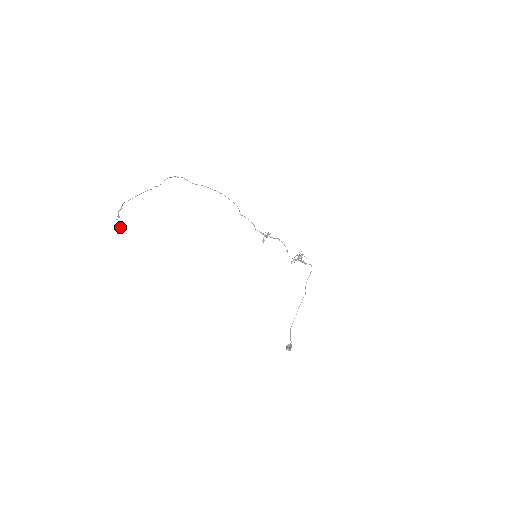
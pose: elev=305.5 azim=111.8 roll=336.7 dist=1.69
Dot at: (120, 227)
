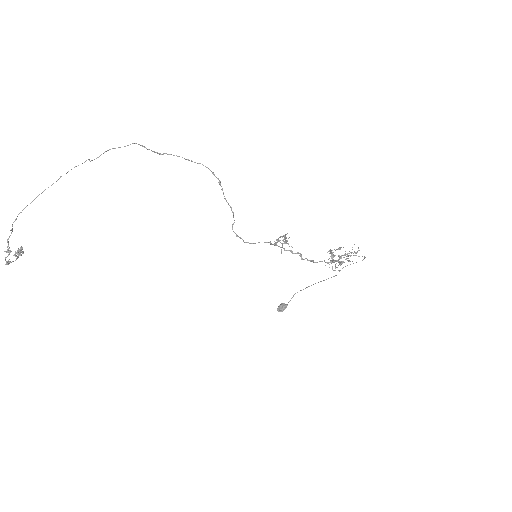
Dot at: (16, 259)
